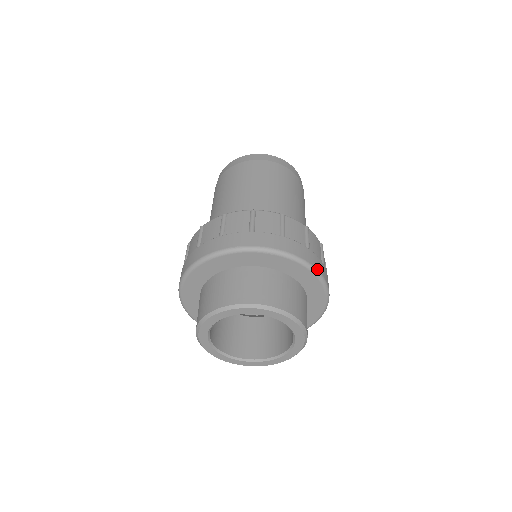
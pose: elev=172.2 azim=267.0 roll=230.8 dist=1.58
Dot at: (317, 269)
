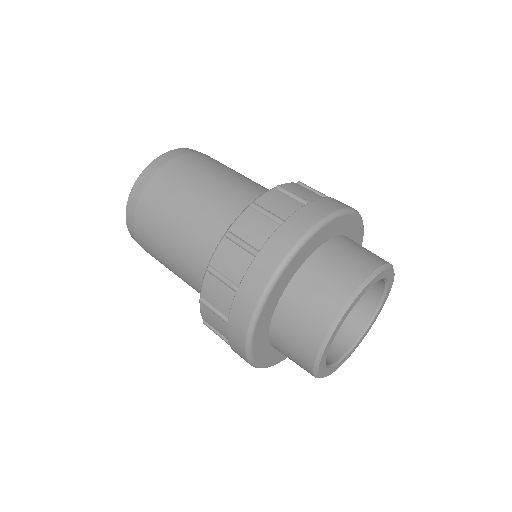
Dot at: occluded
